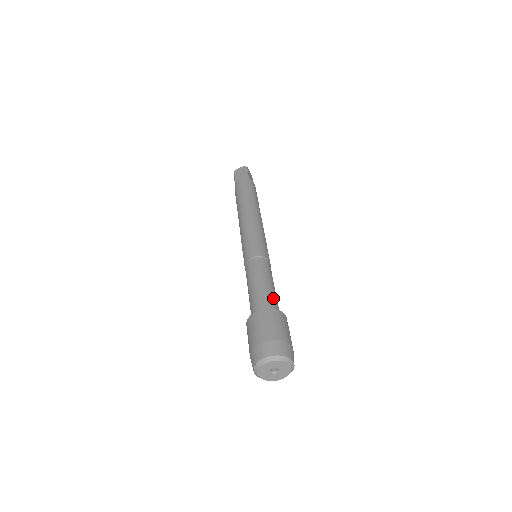
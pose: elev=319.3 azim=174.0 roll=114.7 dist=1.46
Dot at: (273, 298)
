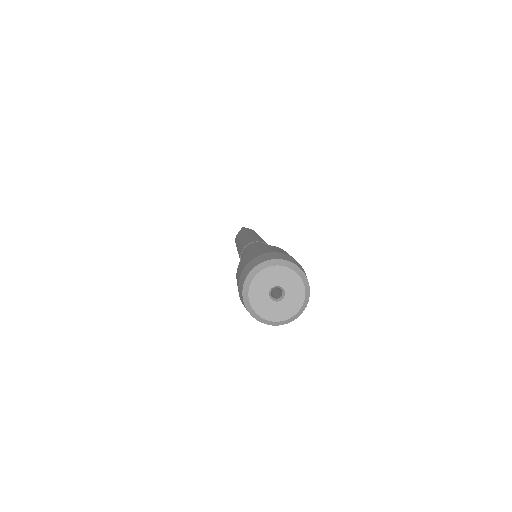
Dot at: occluded
